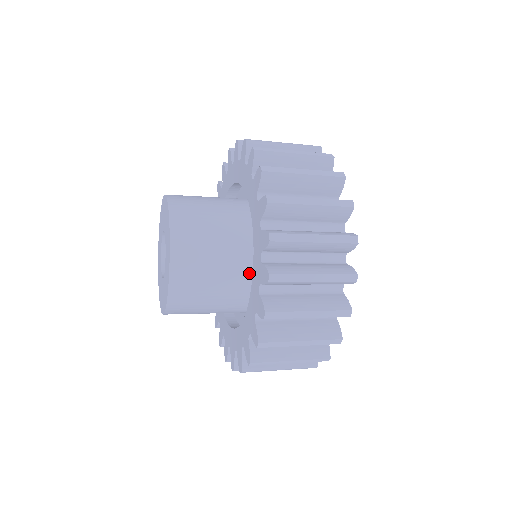
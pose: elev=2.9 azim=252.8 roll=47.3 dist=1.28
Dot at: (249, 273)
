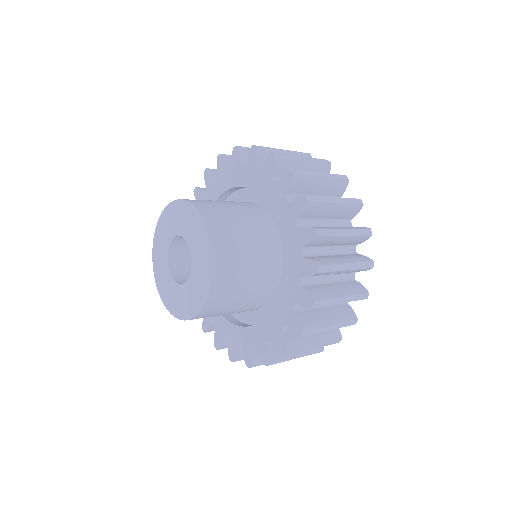
Dot at: (271, 285)
